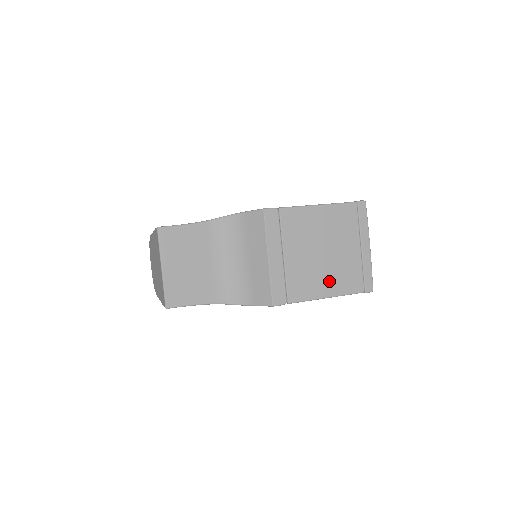
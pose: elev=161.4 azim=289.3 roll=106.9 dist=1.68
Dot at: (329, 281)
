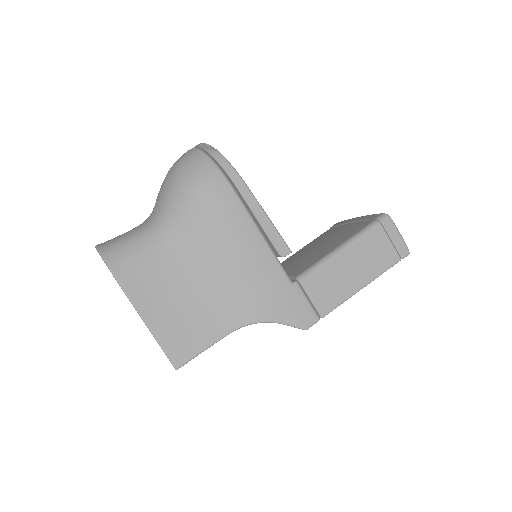
Dot at: occluded
